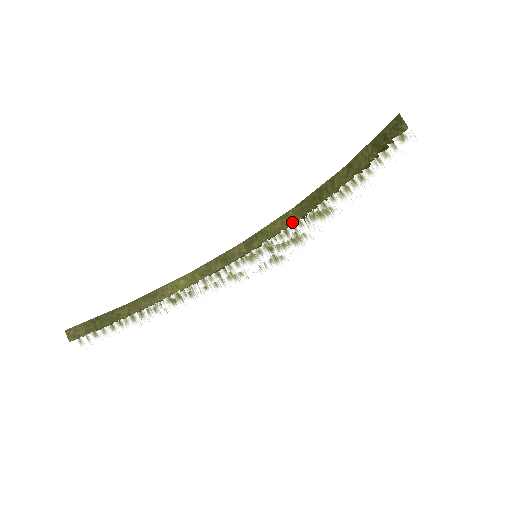
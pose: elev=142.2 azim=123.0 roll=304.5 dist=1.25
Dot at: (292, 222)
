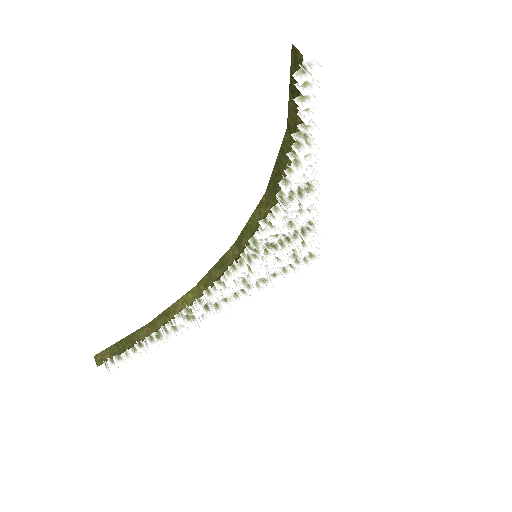
Dot at: (267, 209)
